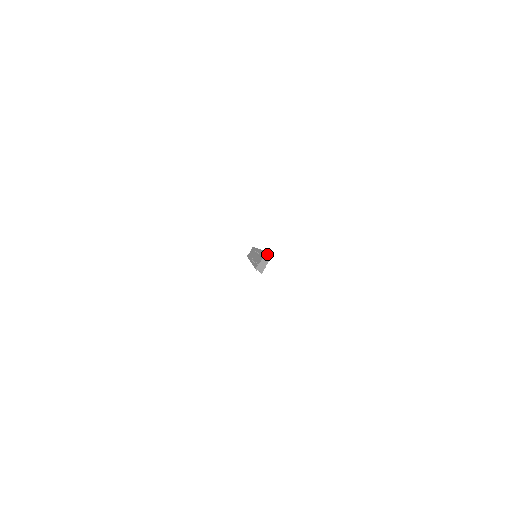
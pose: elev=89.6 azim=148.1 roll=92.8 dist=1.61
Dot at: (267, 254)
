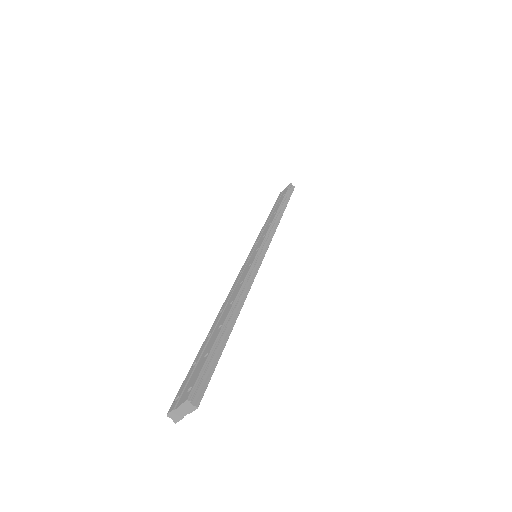
Dot at: (188, 403)
